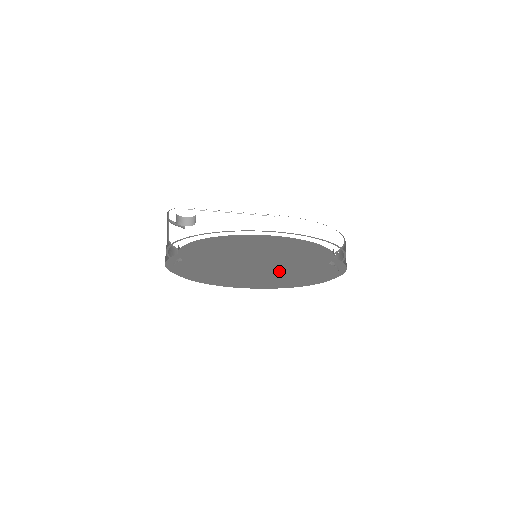
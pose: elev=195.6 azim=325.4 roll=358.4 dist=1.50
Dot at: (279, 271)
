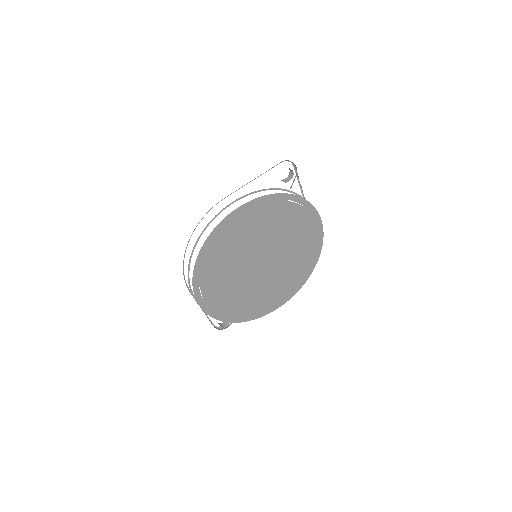
Dot at: (279, 267)
